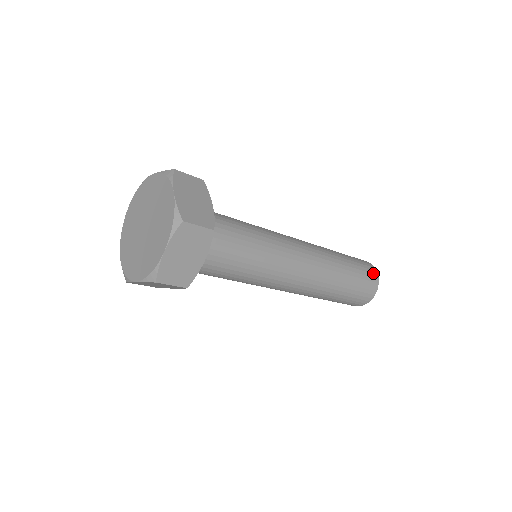
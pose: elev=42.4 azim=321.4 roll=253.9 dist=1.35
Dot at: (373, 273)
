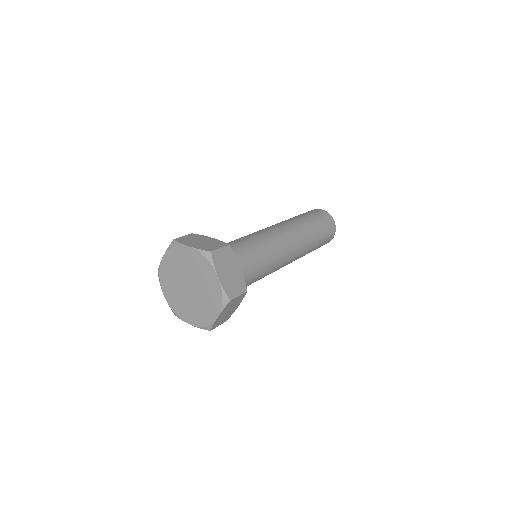
Dot at: (332, 225)
